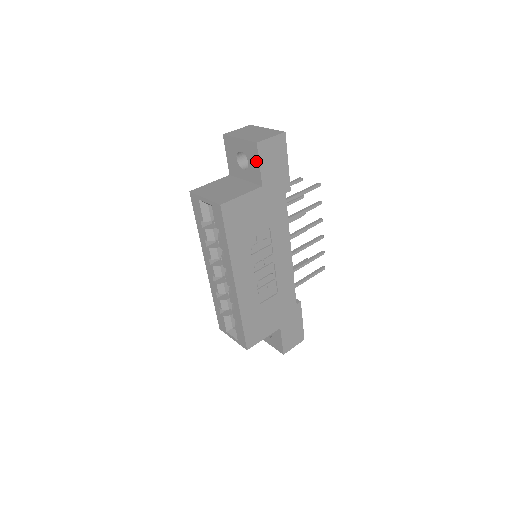
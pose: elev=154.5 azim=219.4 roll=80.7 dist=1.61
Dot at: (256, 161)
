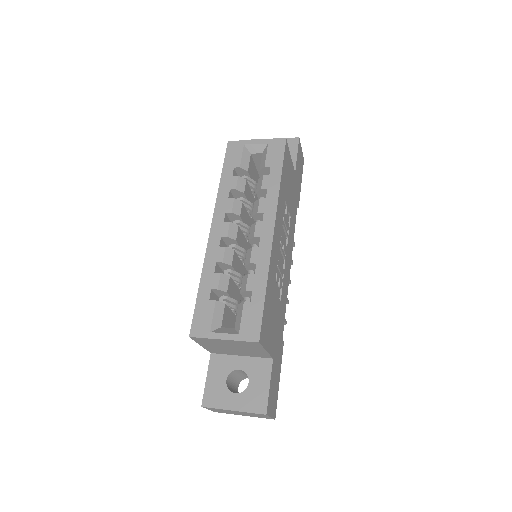
Dot at: (293, 152)
